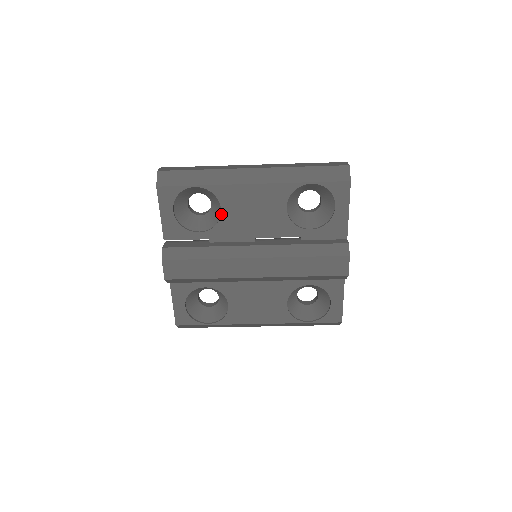
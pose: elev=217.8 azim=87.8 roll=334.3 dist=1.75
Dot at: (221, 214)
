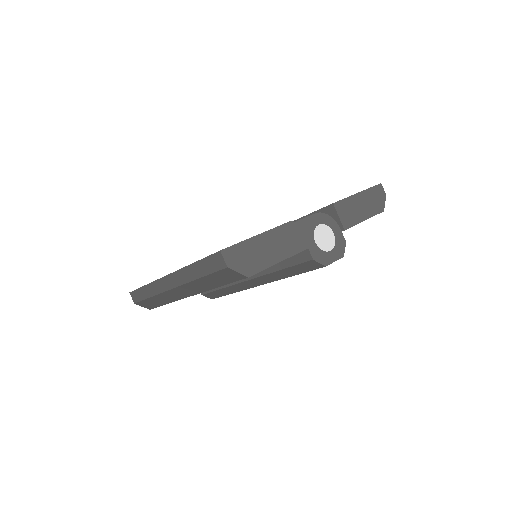
Dot at: occluded
